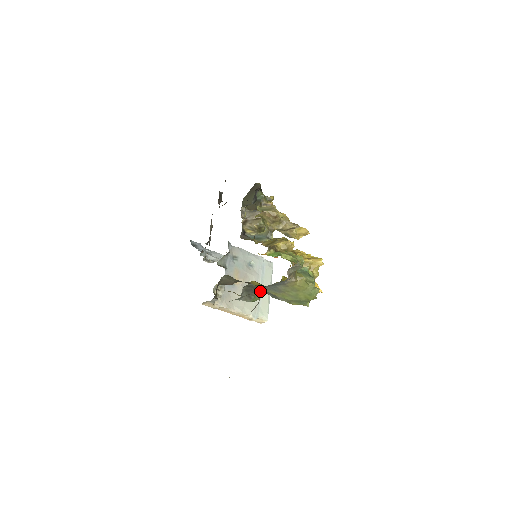
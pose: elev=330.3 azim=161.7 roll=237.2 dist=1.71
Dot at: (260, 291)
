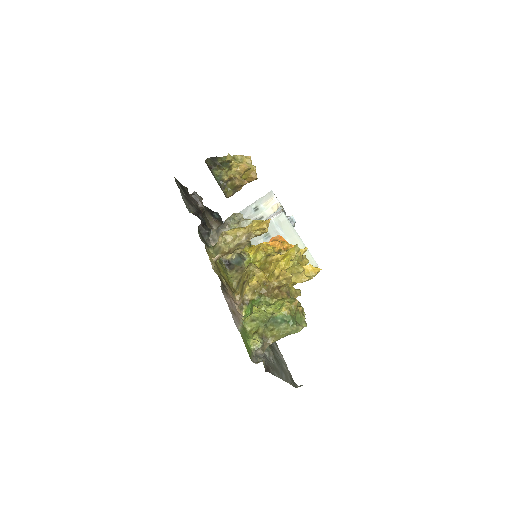
Dot at: occluded
